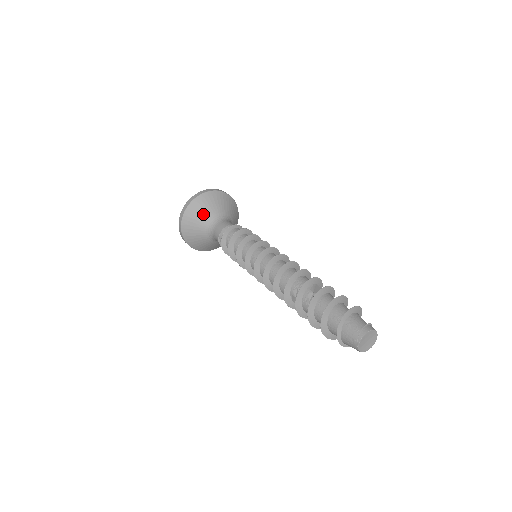
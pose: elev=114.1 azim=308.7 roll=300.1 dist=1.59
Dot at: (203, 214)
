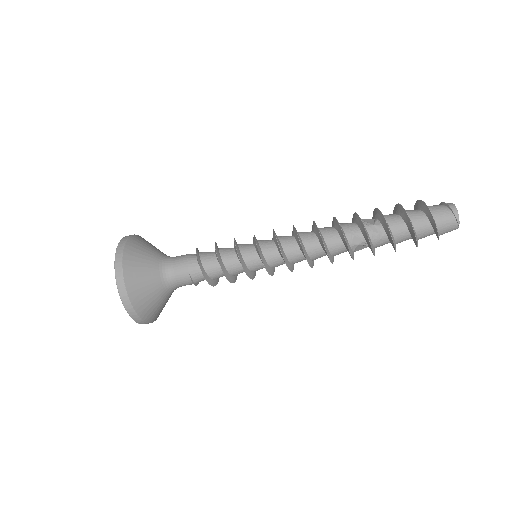
Dot at: (147, 273)
